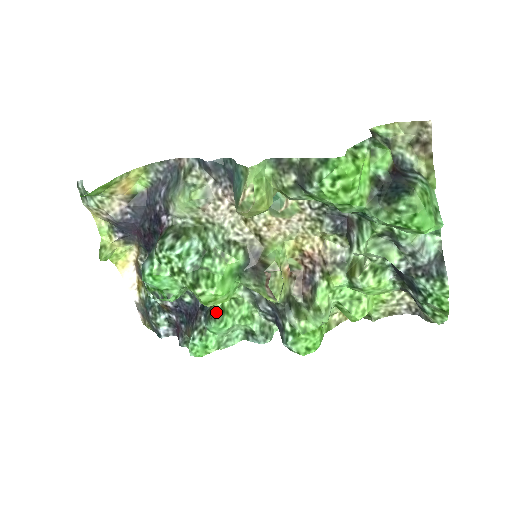
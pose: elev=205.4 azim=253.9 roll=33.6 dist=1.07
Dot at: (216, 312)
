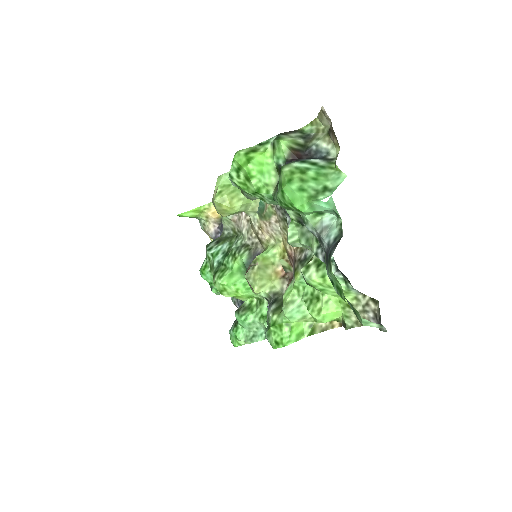
Dot at: (242, 307)
